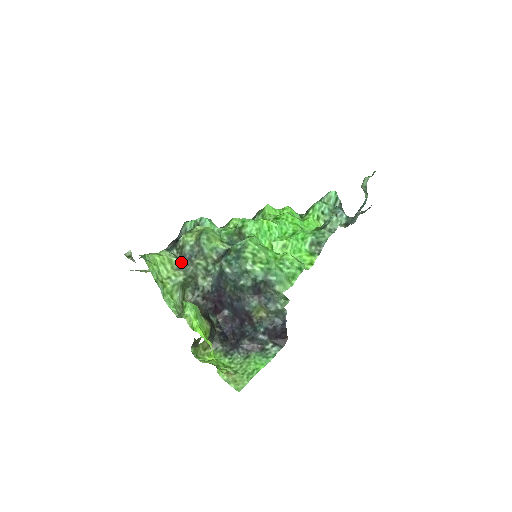
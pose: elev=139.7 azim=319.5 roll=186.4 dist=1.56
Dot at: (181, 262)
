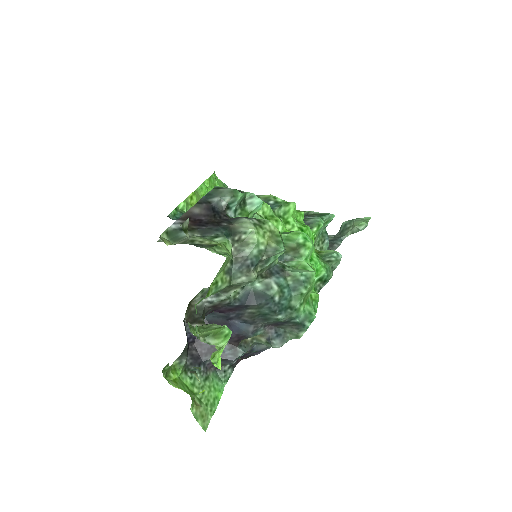
Dot at: (233, 263)
